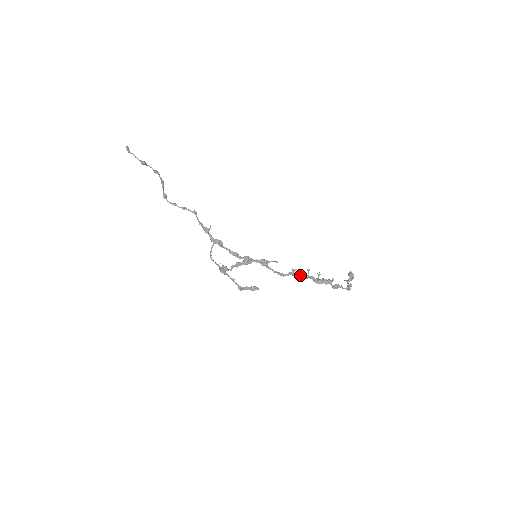
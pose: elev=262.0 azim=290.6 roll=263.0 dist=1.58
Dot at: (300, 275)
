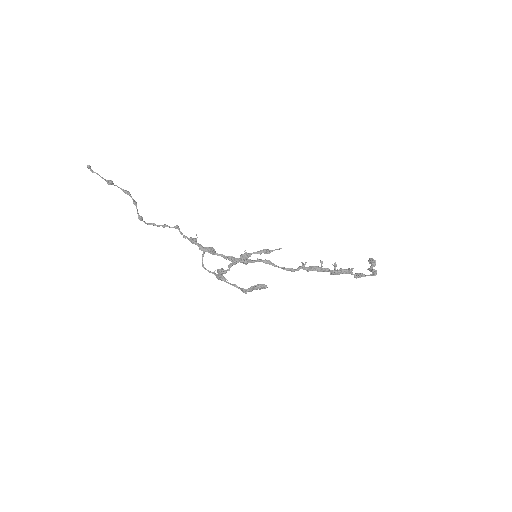
Dot at: (313, 267)
